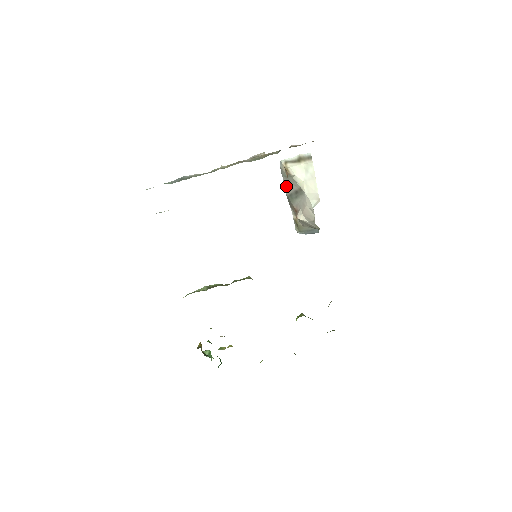
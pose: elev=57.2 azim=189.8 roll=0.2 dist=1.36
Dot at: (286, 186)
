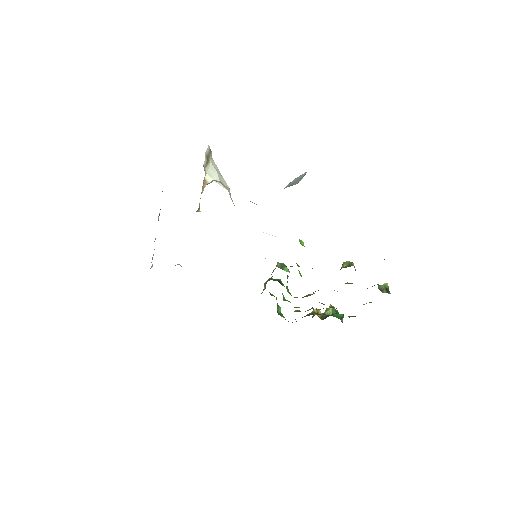
Dot at: occluded
